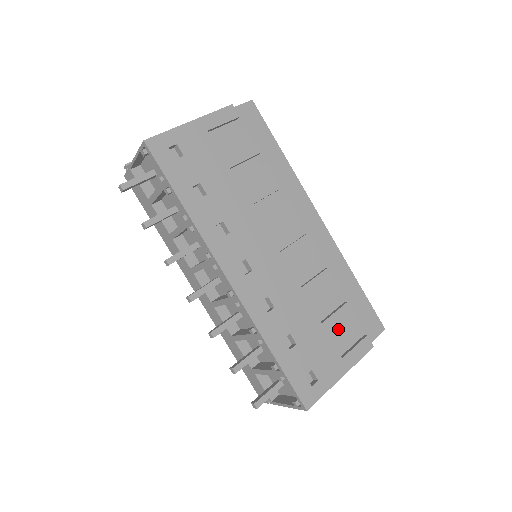
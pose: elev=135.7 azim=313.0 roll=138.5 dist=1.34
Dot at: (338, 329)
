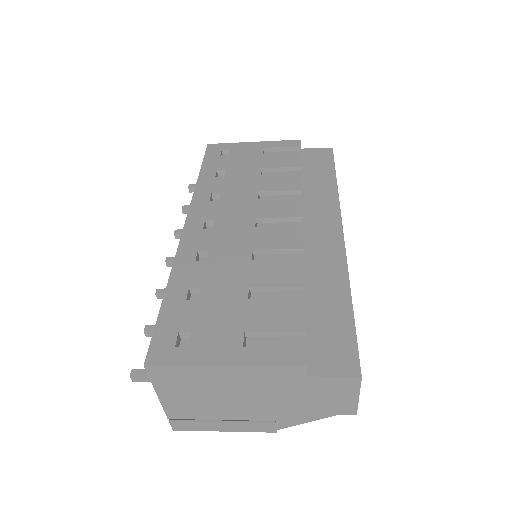
Dot at: (265, 316)
